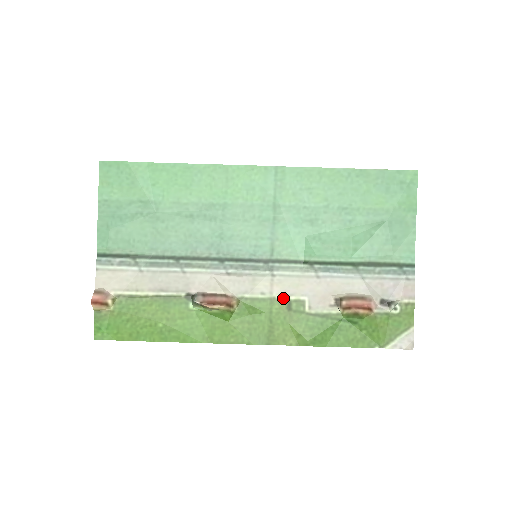
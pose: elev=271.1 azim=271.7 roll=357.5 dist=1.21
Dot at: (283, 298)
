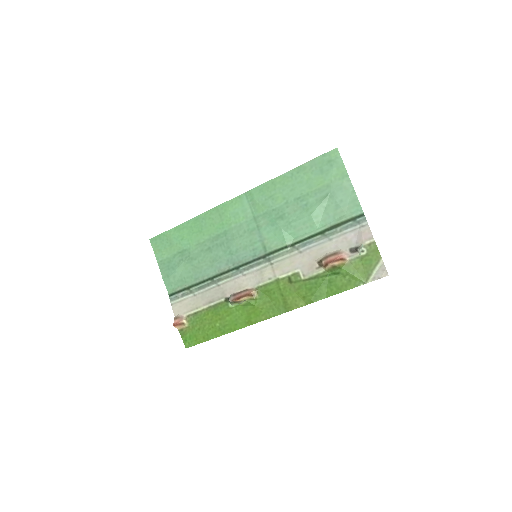
Dot at: (284, 276)
